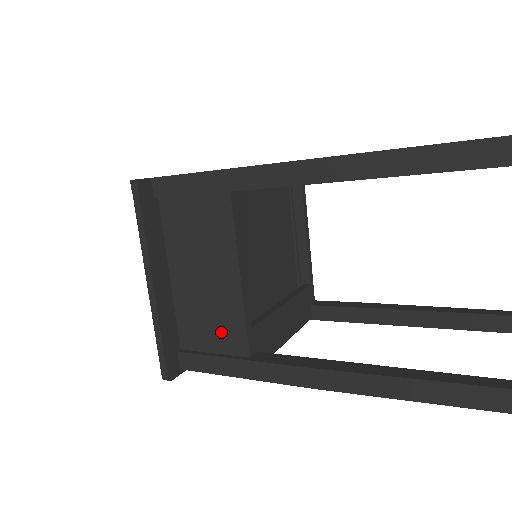
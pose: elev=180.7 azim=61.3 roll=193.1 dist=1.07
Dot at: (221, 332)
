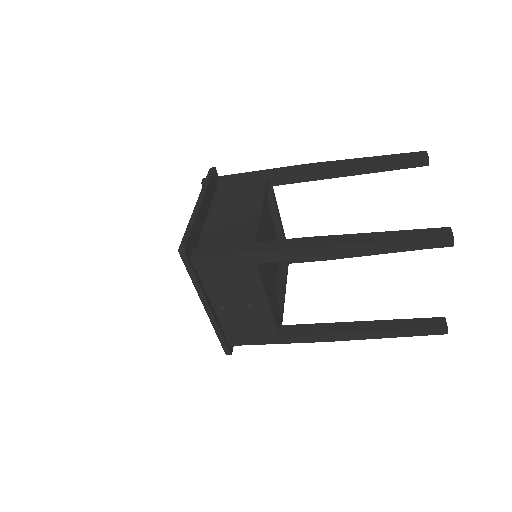
Dot at: (236, 236)
